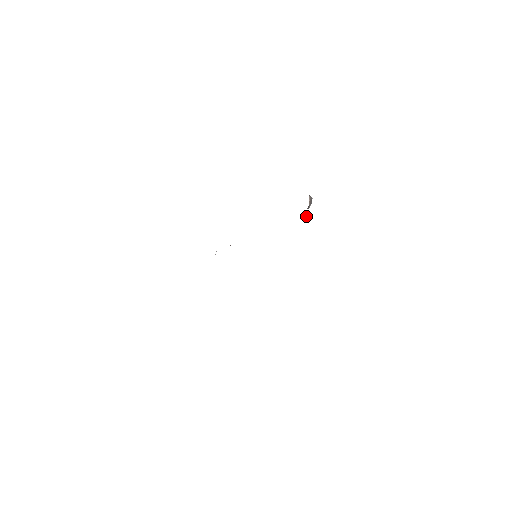
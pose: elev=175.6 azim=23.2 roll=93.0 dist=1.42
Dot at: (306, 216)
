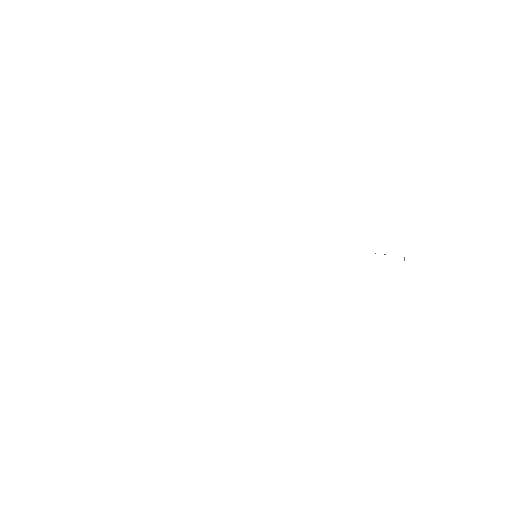
Dot at: occluded
